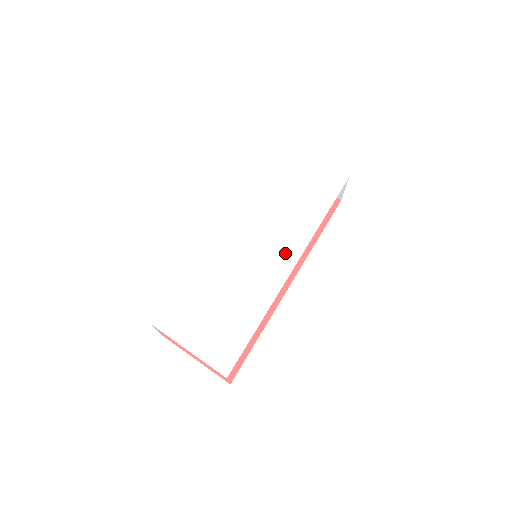
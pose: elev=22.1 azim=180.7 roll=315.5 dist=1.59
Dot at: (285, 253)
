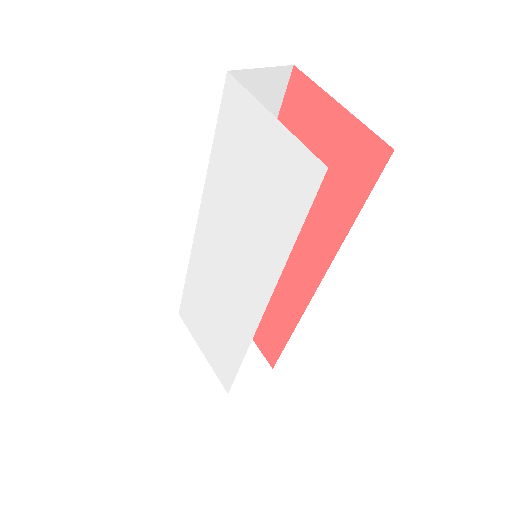
Dot at: (254, 288)
